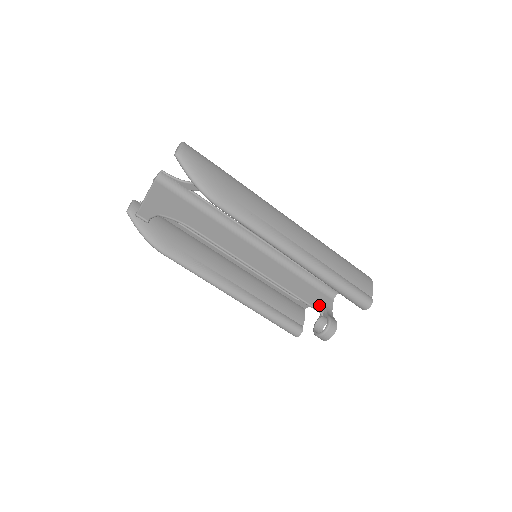
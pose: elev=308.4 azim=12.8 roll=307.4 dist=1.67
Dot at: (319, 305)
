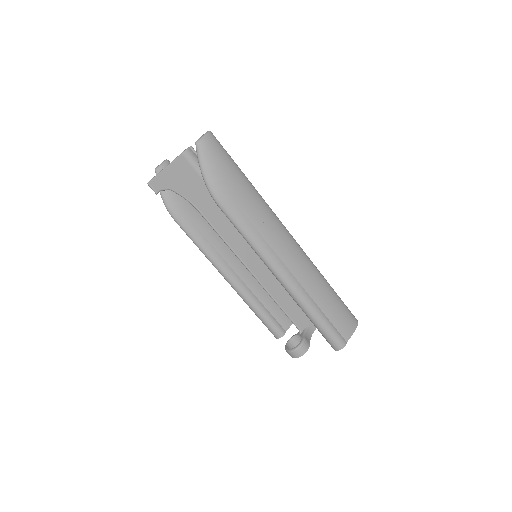
Dot at: (301, 323)
